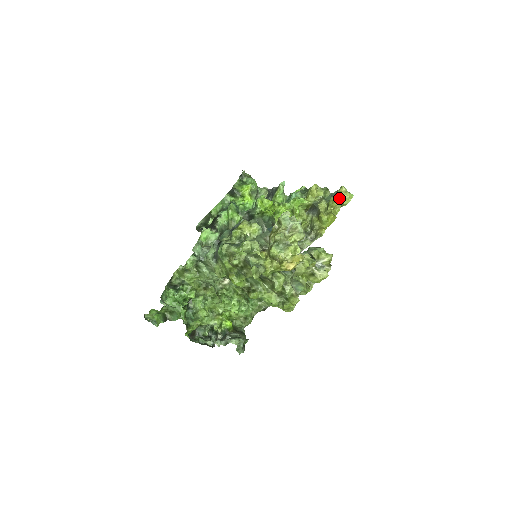
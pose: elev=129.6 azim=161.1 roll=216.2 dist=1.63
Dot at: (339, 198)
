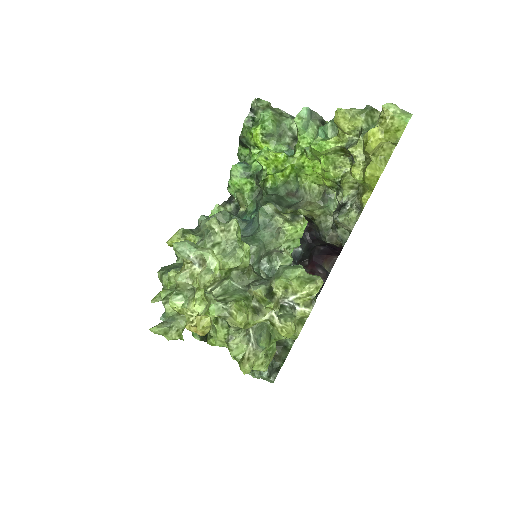
Dot at: (377, 134)
